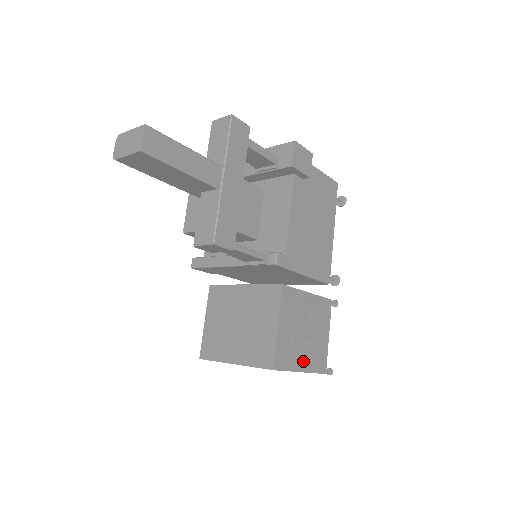
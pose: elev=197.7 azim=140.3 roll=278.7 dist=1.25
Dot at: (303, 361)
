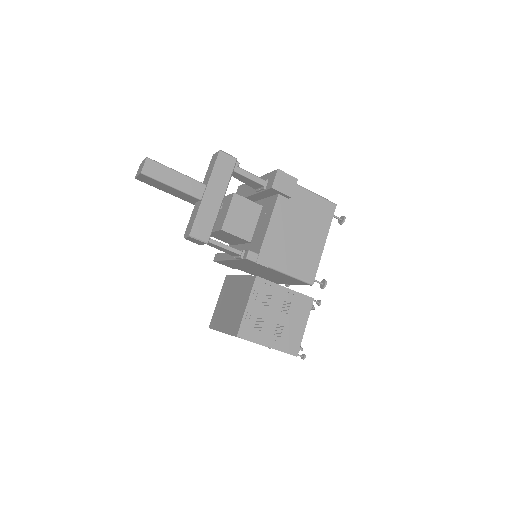
Dot at: (271, 339)
